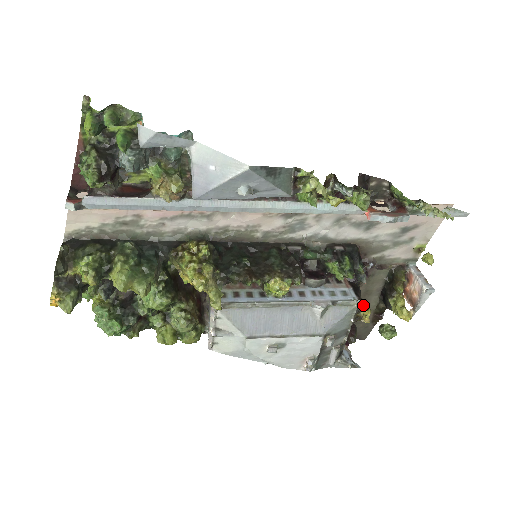
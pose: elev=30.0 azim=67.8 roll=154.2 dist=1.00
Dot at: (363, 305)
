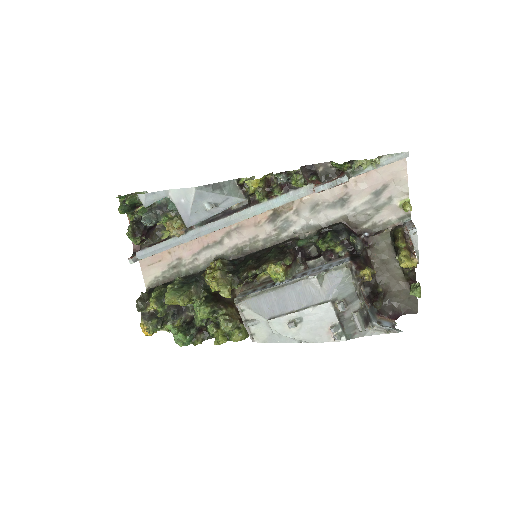
Dot at: (363, 267)
